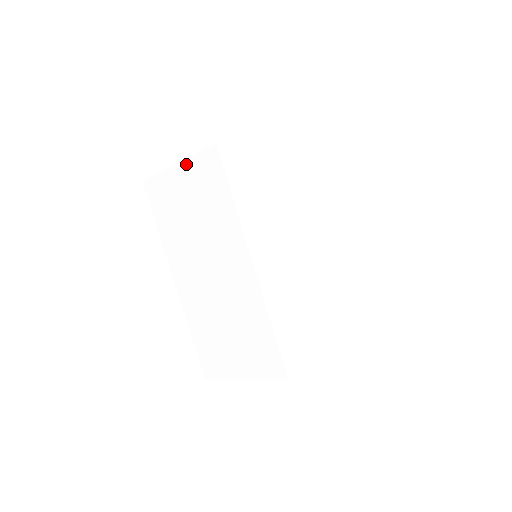
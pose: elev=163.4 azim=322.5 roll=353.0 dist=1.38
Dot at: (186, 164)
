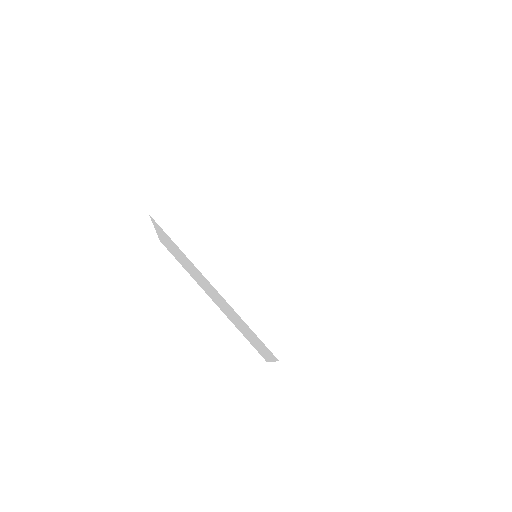
Dot at: (156, 229)
